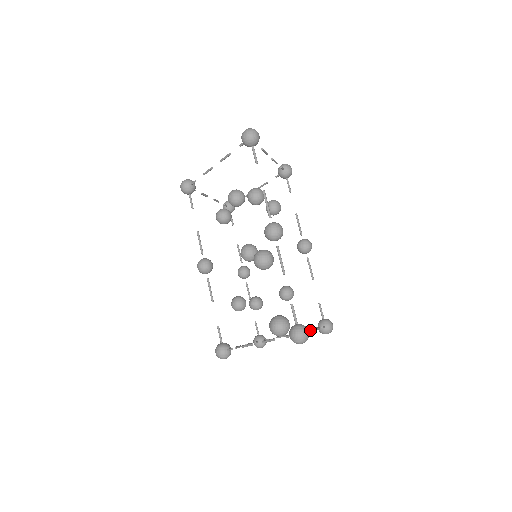
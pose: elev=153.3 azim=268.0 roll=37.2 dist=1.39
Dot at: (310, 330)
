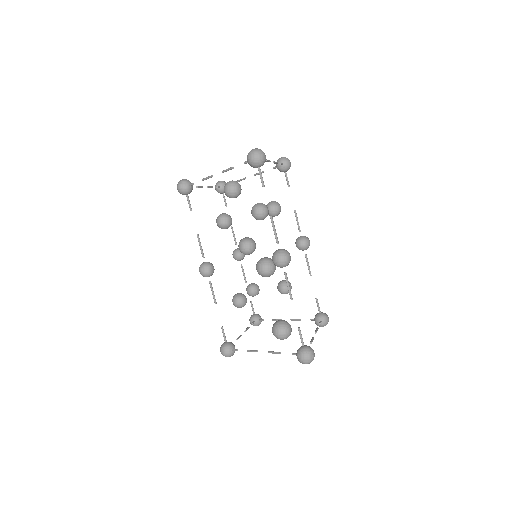
Dot at: (312, 340)
